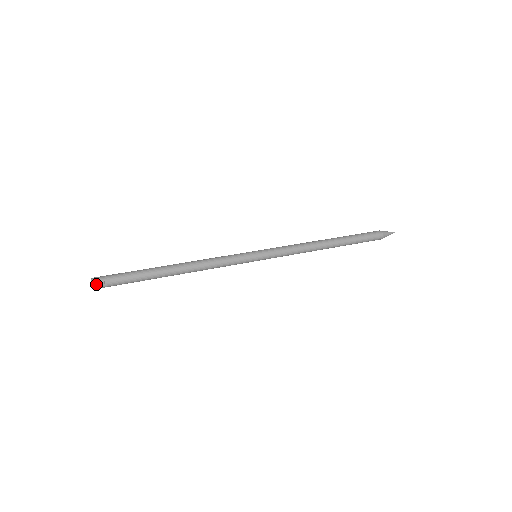
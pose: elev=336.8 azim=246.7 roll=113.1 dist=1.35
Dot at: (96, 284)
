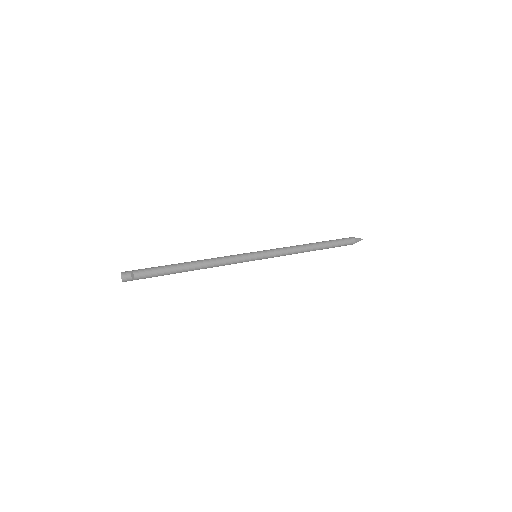
Dot at: (124, 273)
